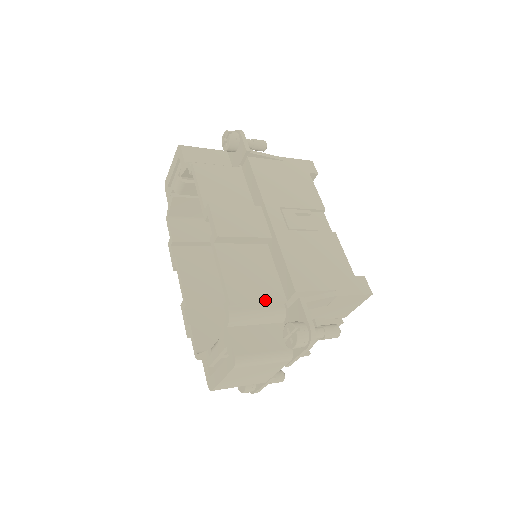
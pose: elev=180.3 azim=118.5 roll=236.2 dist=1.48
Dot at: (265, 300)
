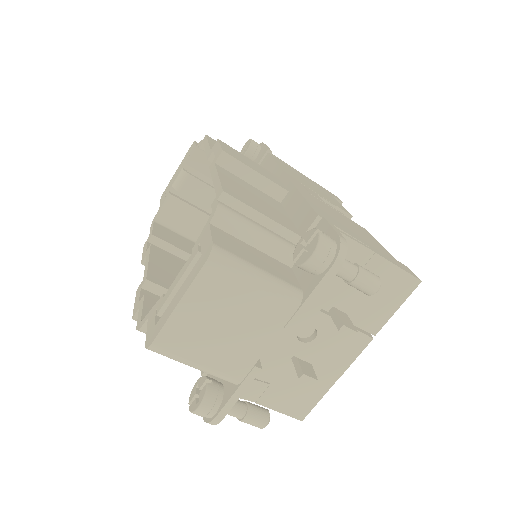
Dot at: (272, 218)
